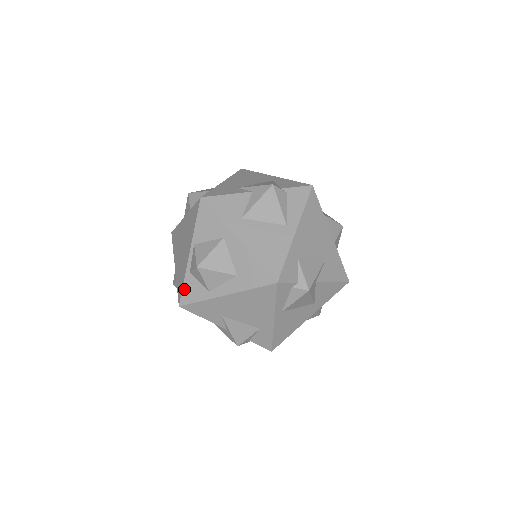
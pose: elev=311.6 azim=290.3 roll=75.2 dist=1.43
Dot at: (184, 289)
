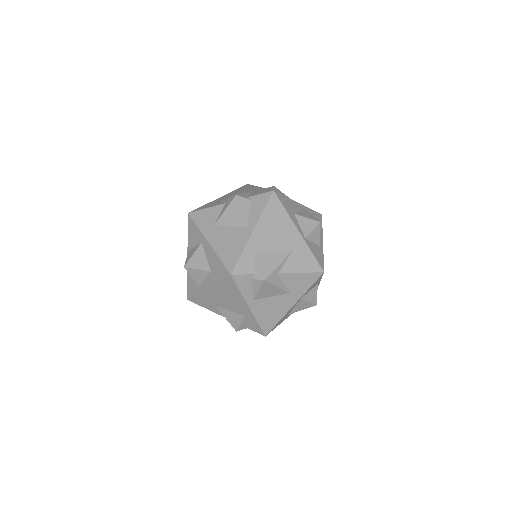
Dot at: (188, 286)
